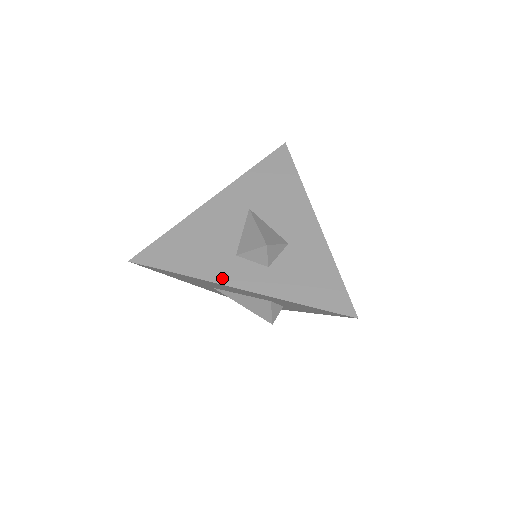
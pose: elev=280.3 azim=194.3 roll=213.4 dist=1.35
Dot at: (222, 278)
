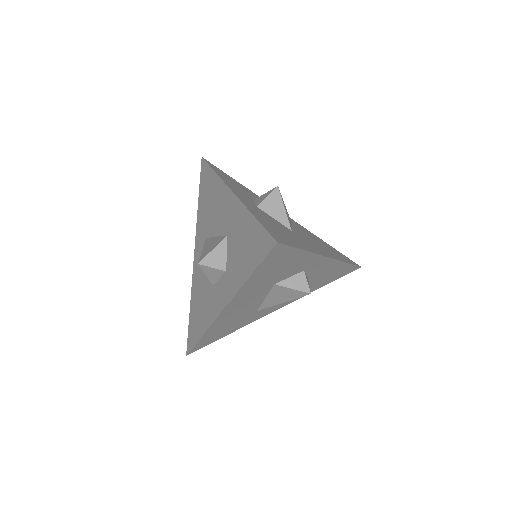
Dot at: (214, 314)
